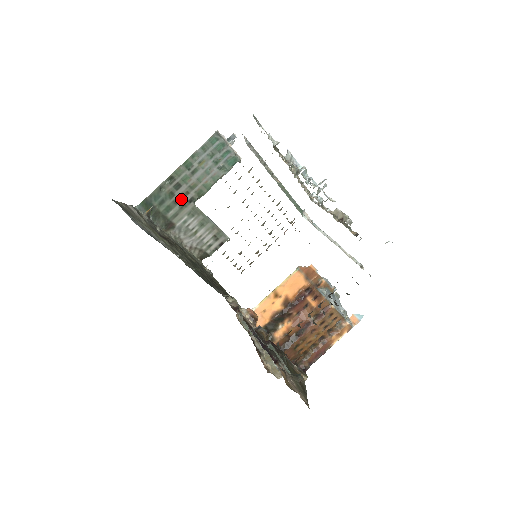
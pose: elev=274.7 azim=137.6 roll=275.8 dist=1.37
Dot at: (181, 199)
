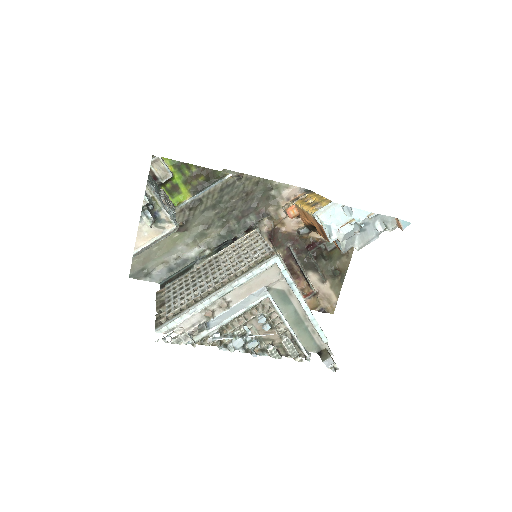
Dot at: occluded
